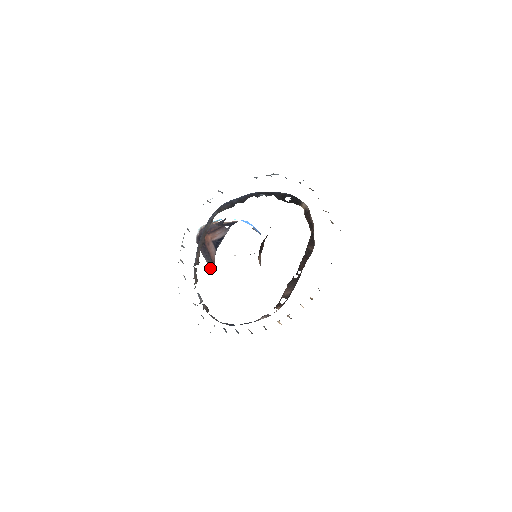
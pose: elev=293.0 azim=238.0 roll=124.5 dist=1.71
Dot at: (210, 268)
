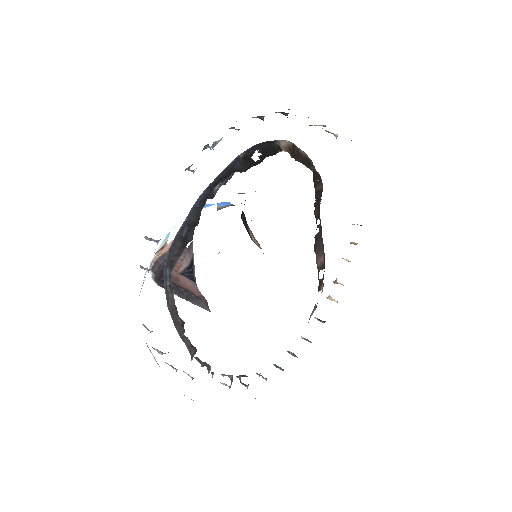
Dot at: occluded
